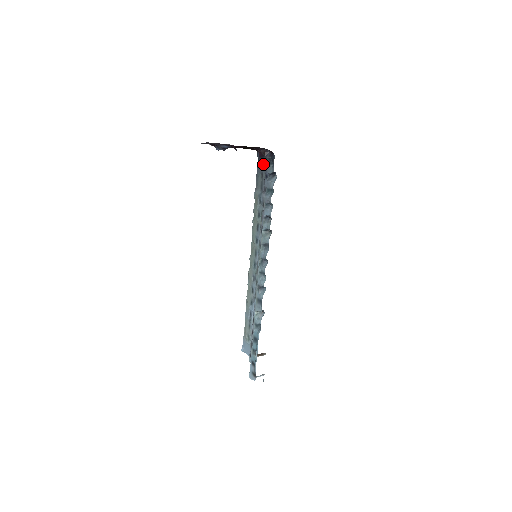
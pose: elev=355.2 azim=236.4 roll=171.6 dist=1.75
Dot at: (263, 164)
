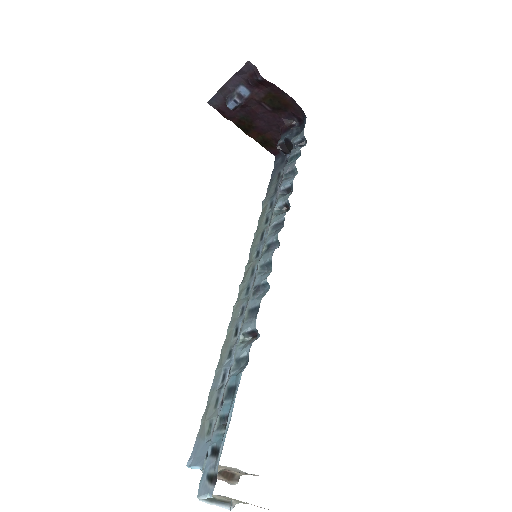
Dot at: (287, 135)
